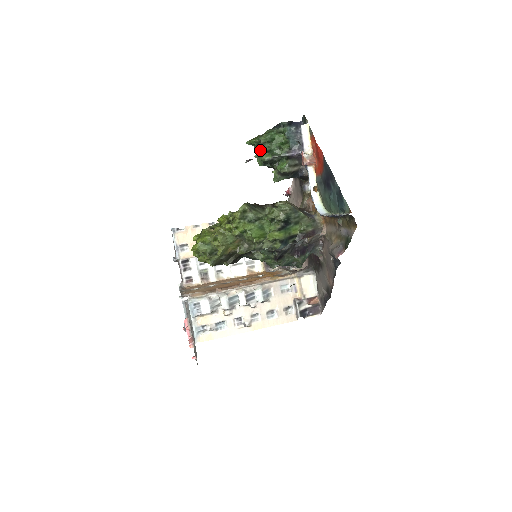
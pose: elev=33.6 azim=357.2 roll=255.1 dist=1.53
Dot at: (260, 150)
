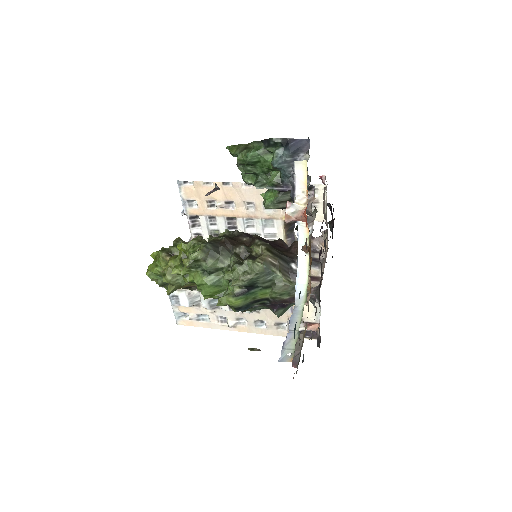
Dot at: (241, 167)
